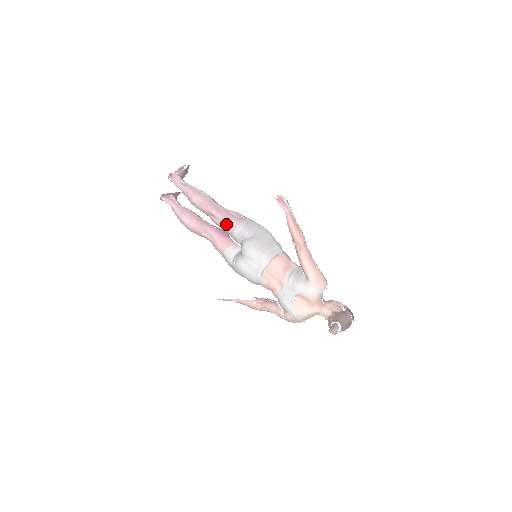
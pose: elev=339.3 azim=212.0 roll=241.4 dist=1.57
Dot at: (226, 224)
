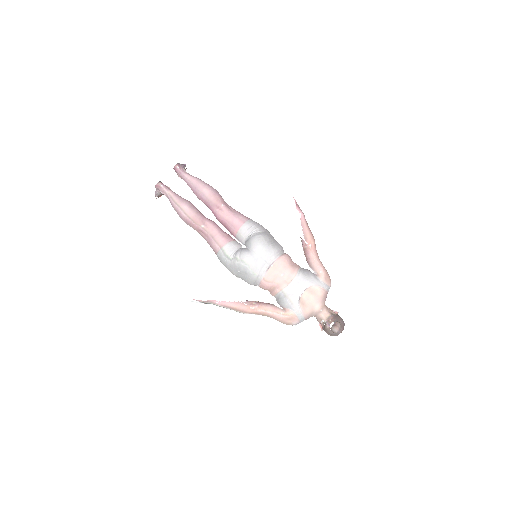
Dot at: (235, 218)
